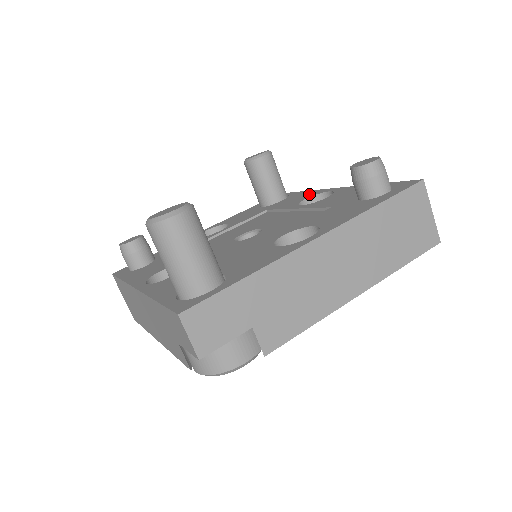
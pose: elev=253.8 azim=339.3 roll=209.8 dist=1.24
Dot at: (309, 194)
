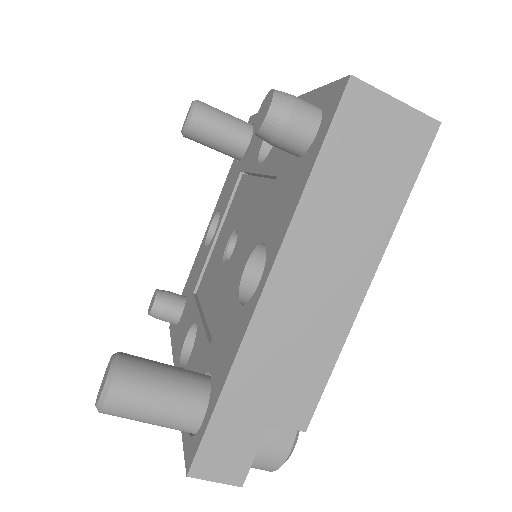
Dot at: occluded
